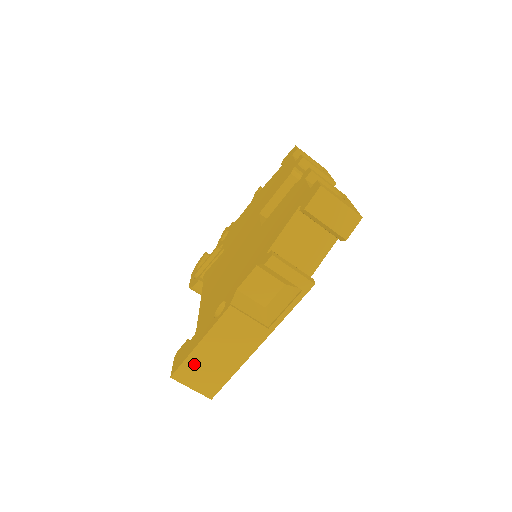
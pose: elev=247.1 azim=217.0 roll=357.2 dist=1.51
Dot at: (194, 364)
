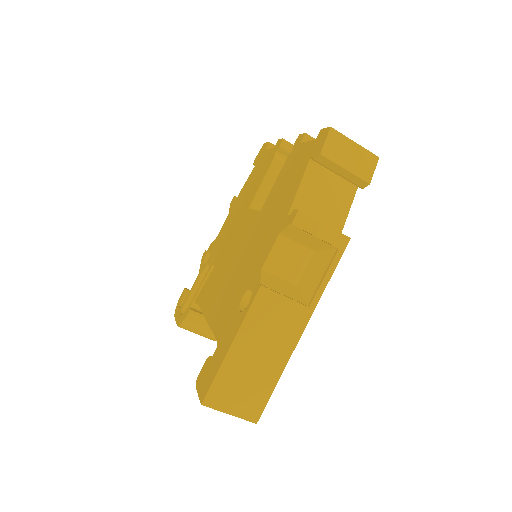
Dot at: (228, 377)
